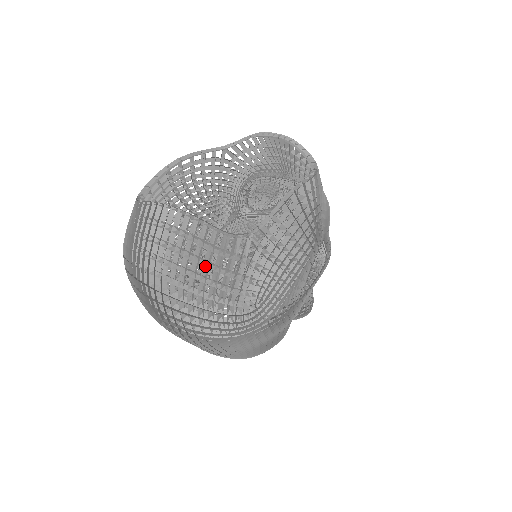
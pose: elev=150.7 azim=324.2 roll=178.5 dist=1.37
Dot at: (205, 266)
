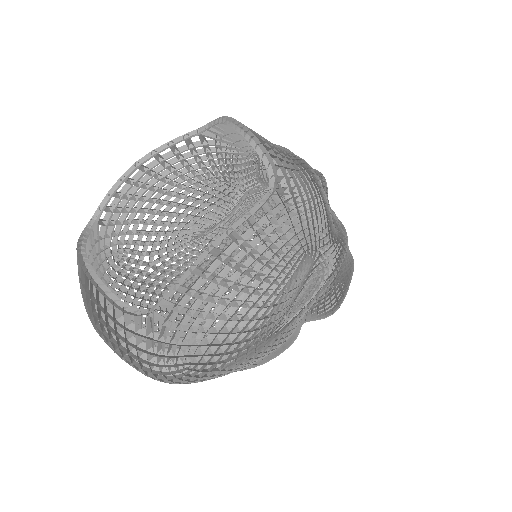
Dot at: (119, 334)
